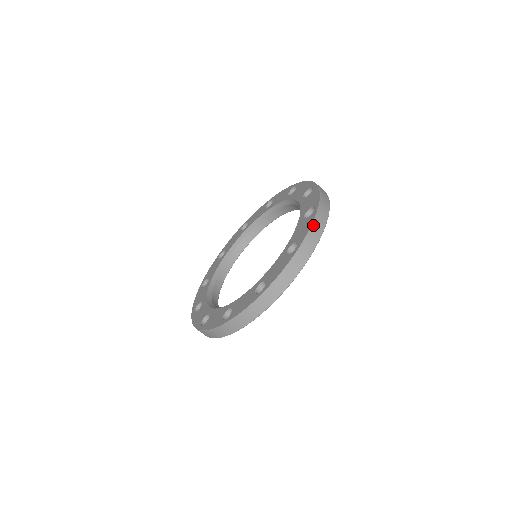
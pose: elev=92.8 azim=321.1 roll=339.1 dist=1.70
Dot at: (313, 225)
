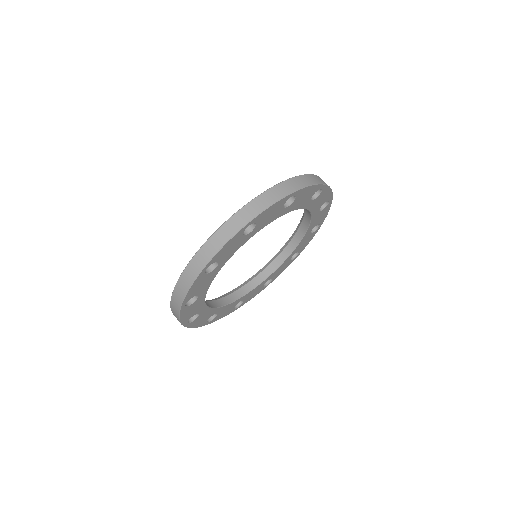
Dot at: (303, 175)
